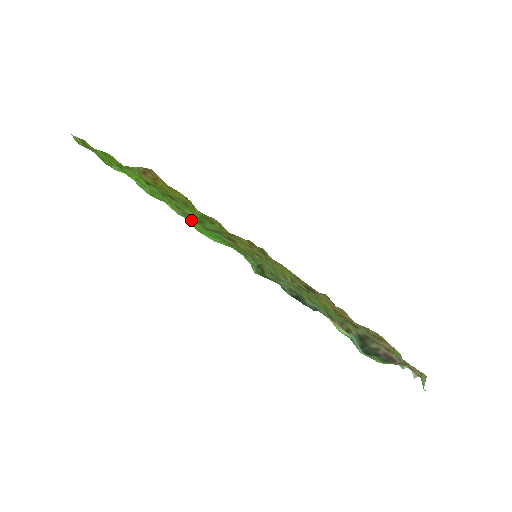
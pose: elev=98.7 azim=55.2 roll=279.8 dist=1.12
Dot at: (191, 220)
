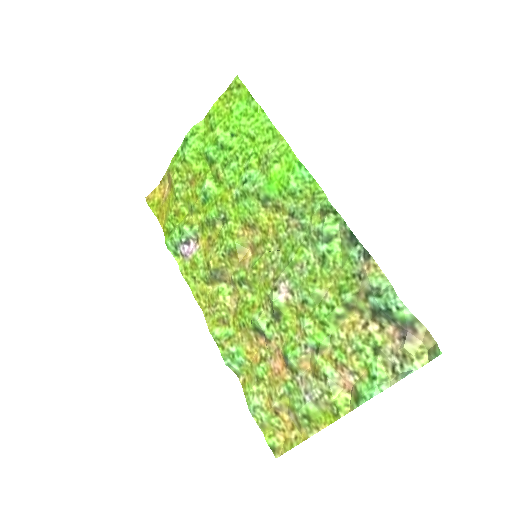
Dot at: (269, 169)
